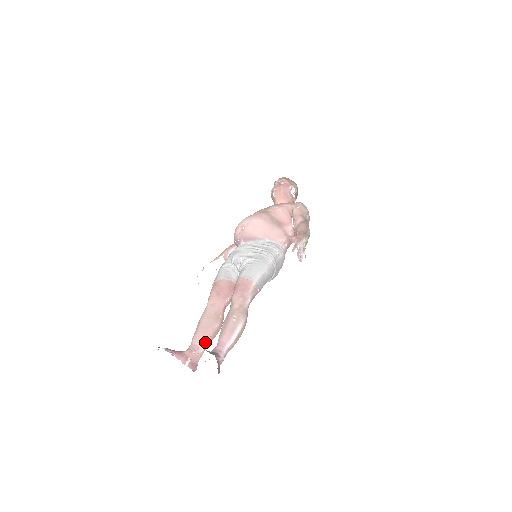
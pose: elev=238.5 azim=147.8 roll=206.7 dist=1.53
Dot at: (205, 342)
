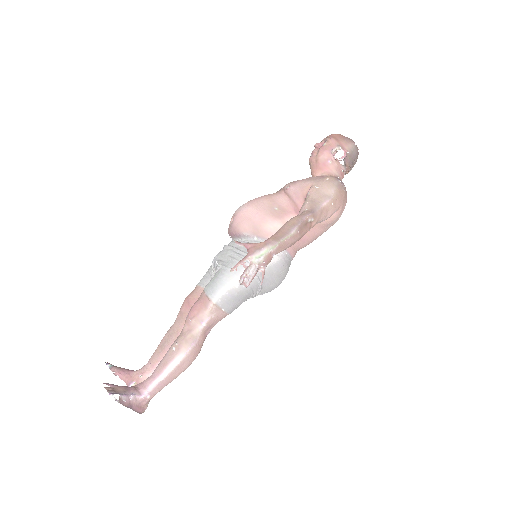
Dot at: (157, 365)
